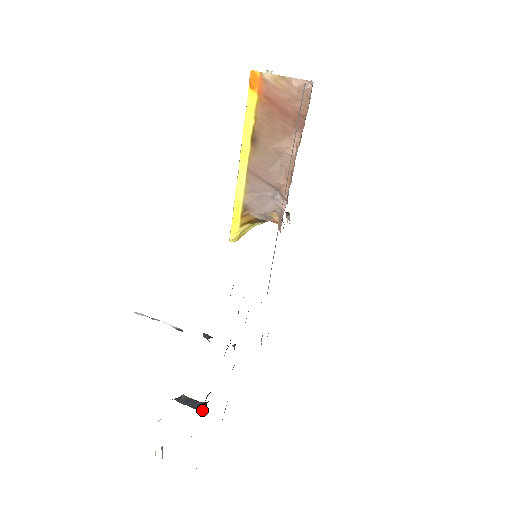
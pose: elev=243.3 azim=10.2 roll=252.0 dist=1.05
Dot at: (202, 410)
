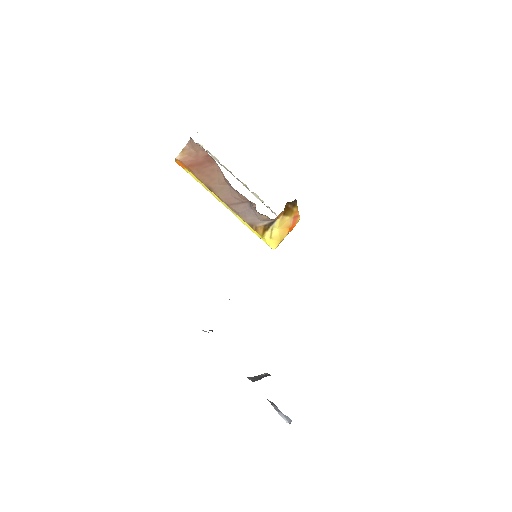
Dot at: (256, 380)
